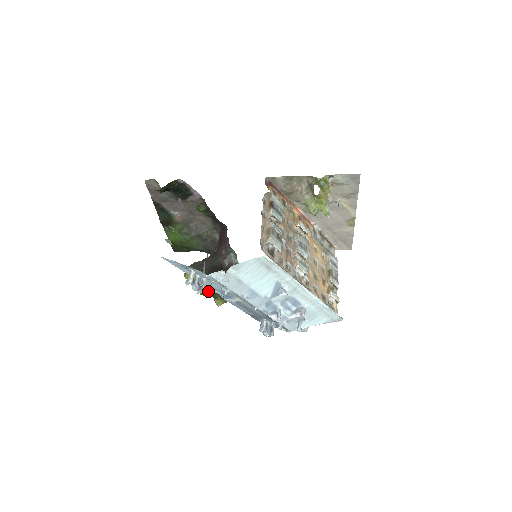
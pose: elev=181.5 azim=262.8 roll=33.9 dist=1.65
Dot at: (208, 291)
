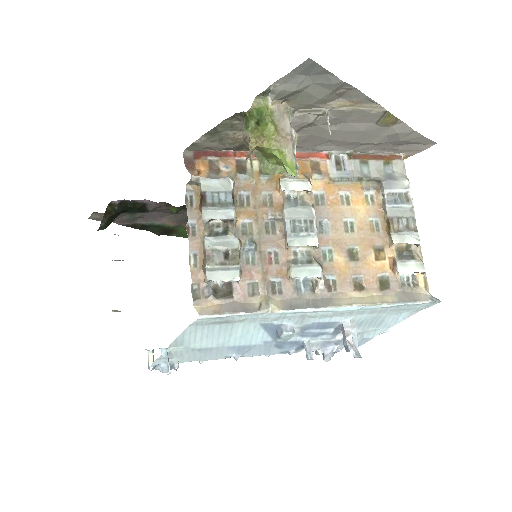
Dot at: occluded
